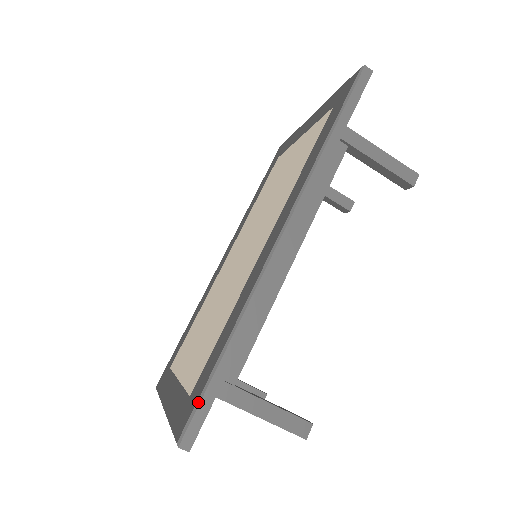
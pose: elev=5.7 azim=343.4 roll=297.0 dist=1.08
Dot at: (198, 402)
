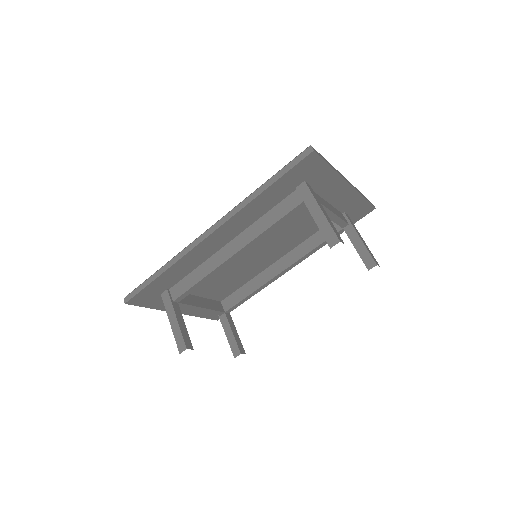
Dot at: (139, 286)
